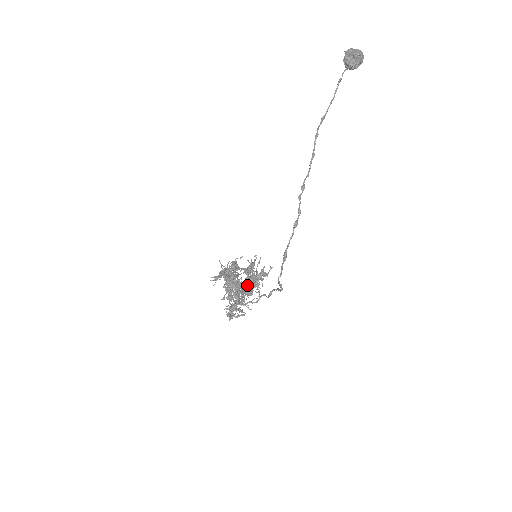
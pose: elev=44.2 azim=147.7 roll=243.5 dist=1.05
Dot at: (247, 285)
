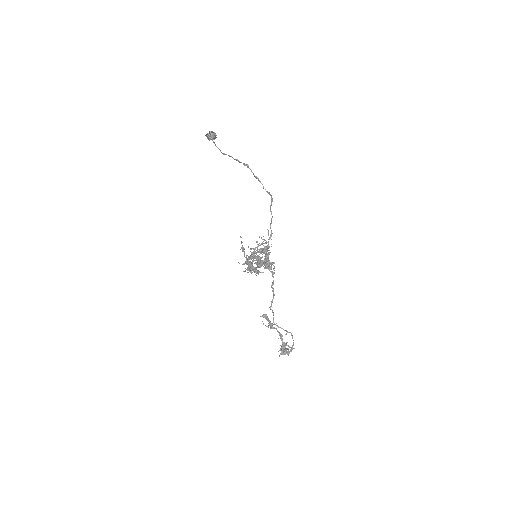
Dot at: (261, 243)
